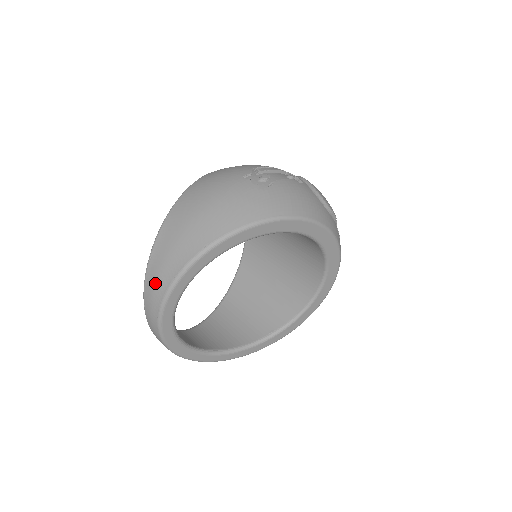
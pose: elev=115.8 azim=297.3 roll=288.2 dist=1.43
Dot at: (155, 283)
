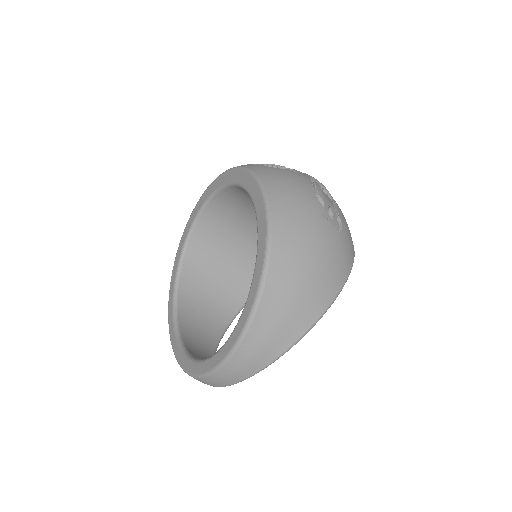
Dot at: (257, 354)
